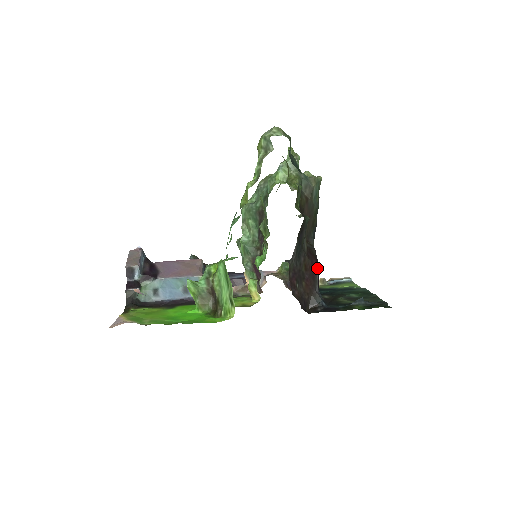
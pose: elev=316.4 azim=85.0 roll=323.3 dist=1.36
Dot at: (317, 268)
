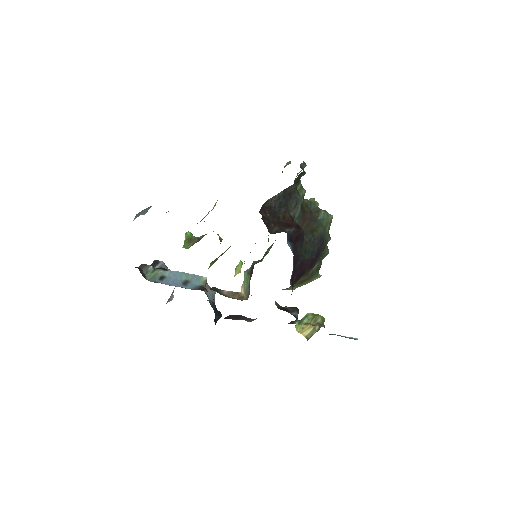
Dot at: (296, 229)
